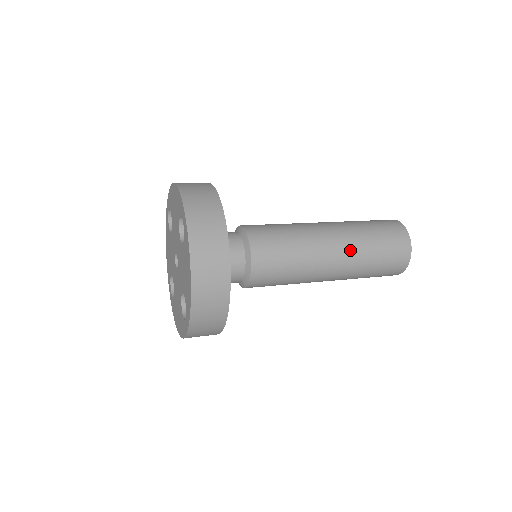
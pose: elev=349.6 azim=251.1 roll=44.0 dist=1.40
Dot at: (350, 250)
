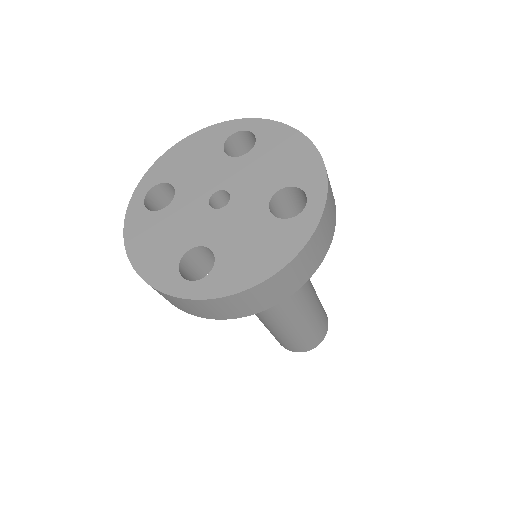
Dot at: (306, 319)
